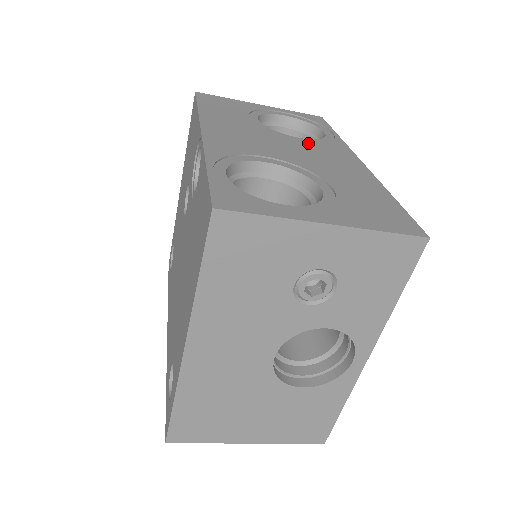
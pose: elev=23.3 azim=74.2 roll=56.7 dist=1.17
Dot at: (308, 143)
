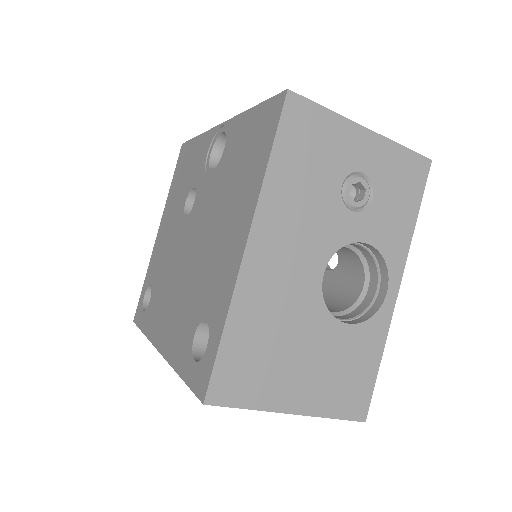
Dot at: occluded
